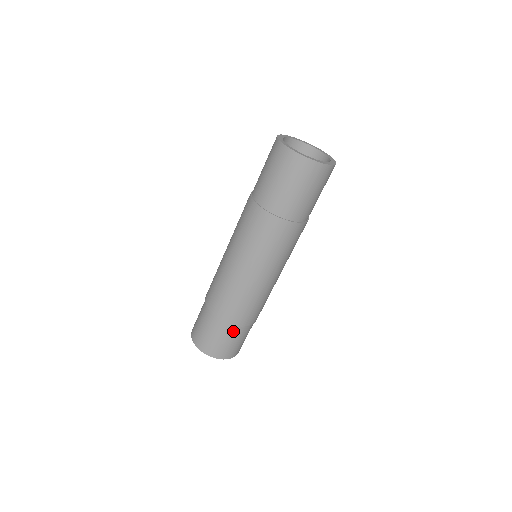
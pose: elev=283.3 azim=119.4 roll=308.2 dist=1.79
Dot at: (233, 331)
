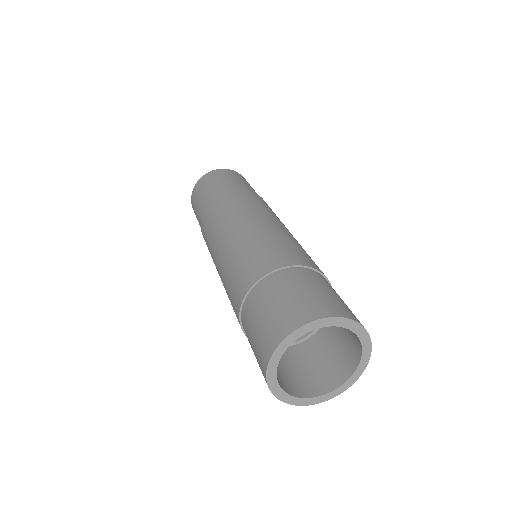
Dot at: (321, 279)
